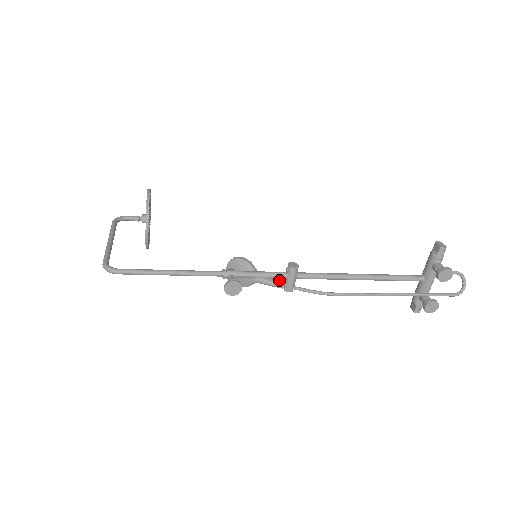
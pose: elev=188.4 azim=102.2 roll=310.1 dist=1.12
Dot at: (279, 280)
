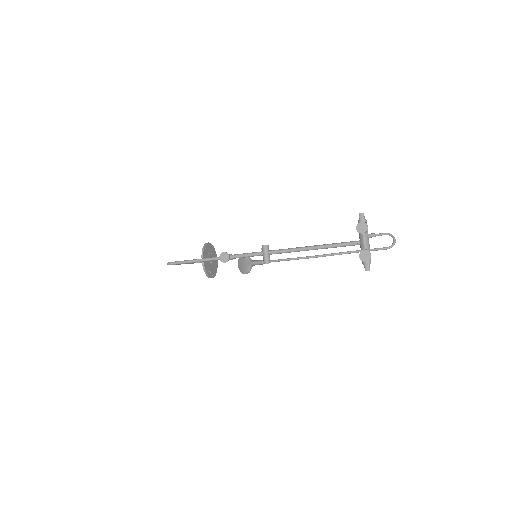
Dot at: (262, 260)
